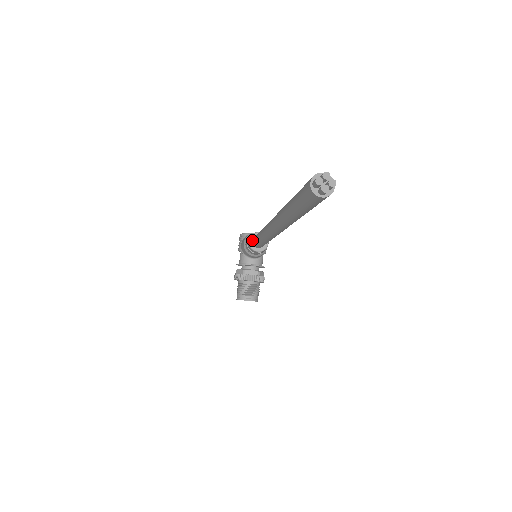
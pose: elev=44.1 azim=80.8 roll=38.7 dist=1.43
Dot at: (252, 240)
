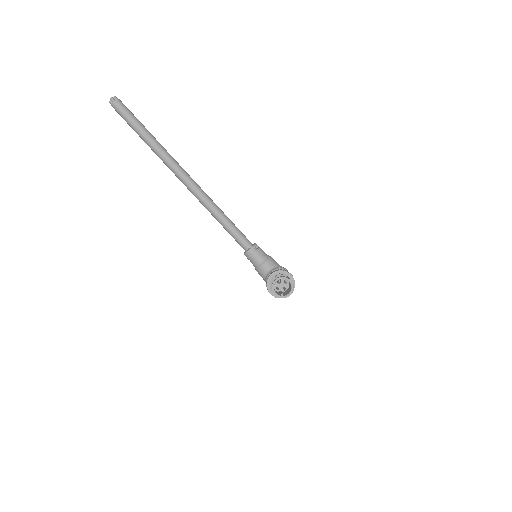
Dot at: occluded
